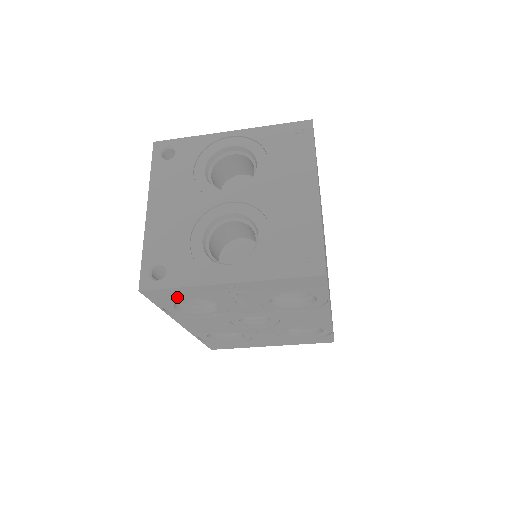
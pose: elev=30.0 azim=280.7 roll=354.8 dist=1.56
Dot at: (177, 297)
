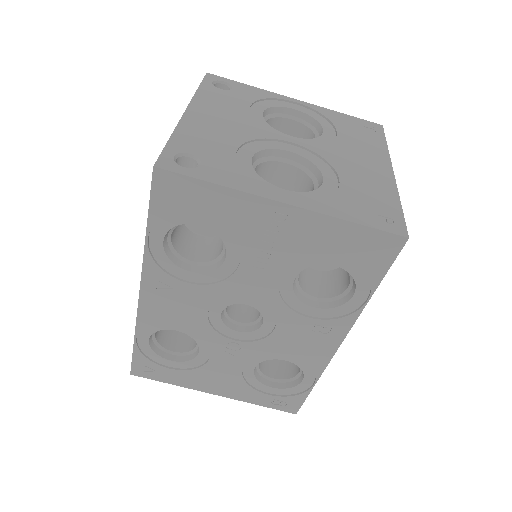
Dot at: (192, 209)
